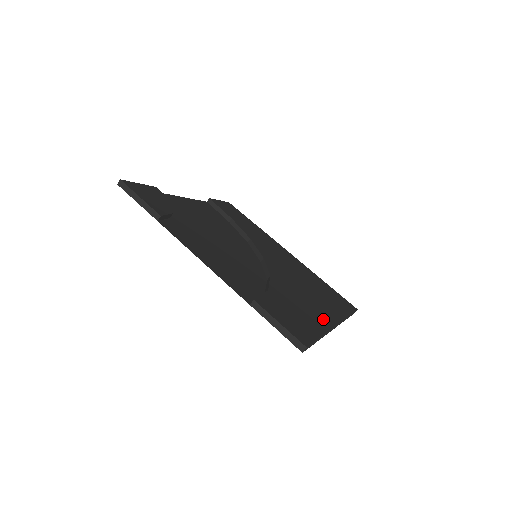
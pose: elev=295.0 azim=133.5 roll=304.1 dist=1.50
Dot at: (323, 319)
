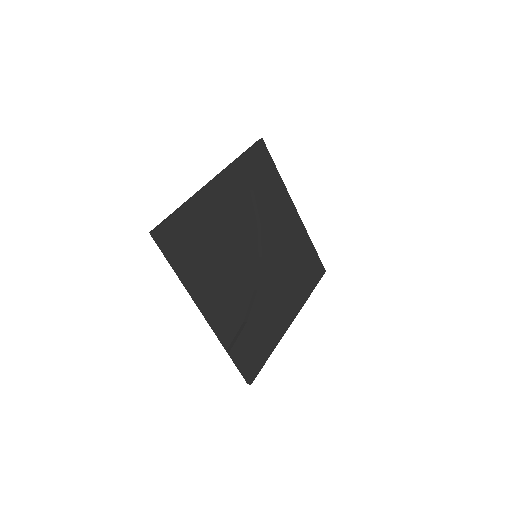
Dot at: (281, 326)
